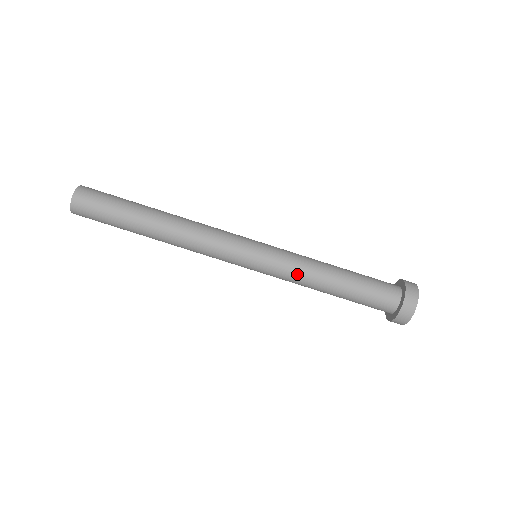
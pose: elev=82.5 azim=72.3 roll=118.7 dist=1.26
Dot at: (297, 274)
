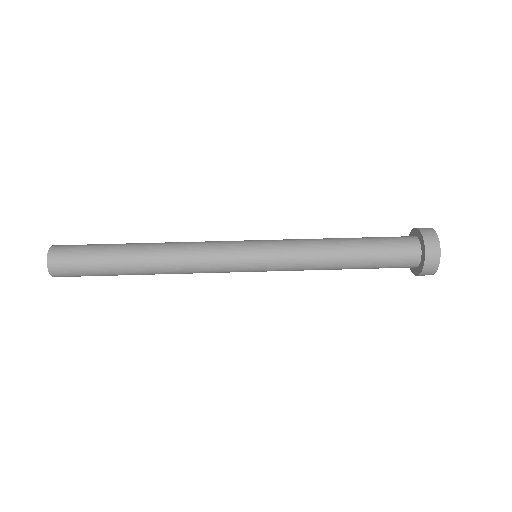
Dot at: (304, 262)
